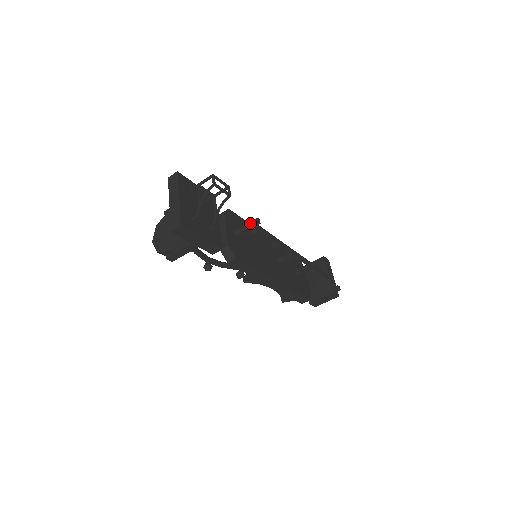
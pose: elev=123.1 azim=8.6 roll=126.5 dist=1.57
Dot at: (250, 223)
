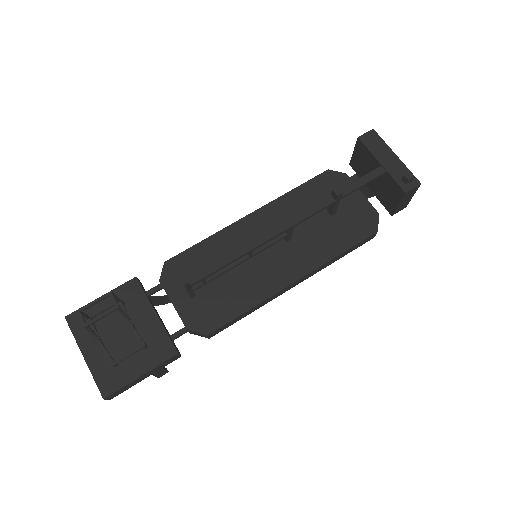
Dot at: occluded
